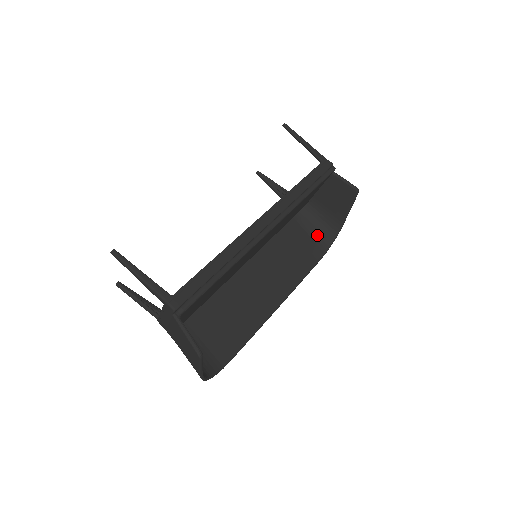
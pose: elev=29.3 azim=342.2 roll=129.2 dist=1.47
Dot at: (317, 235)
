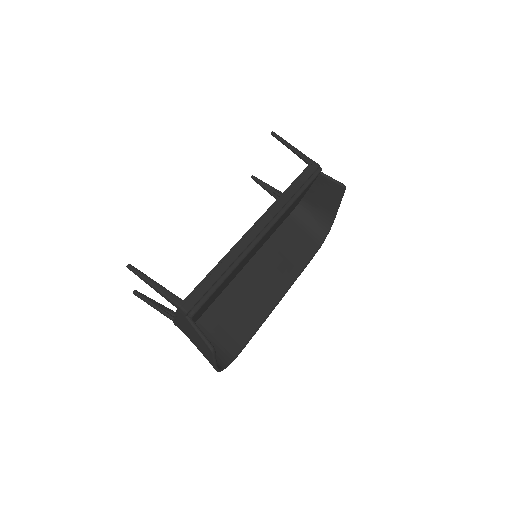
Dot at: (312, 230)
